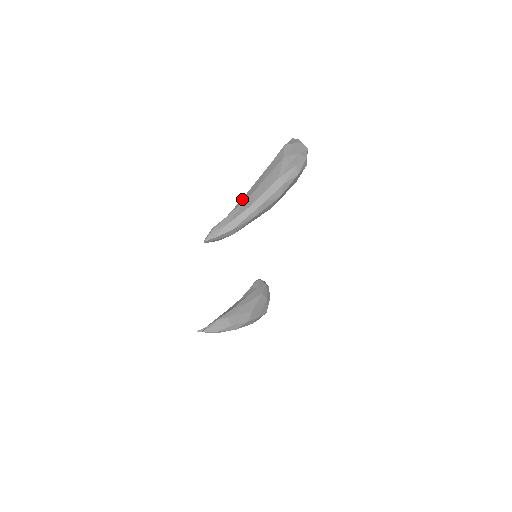
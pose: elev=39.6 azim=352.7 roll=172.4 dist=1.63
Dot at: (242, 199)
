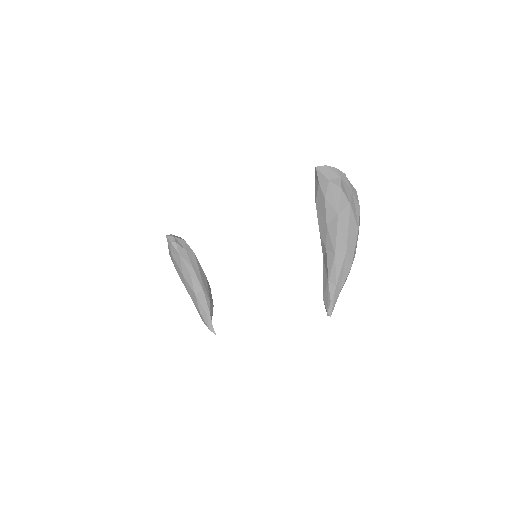
Dot at: (337, 262)
